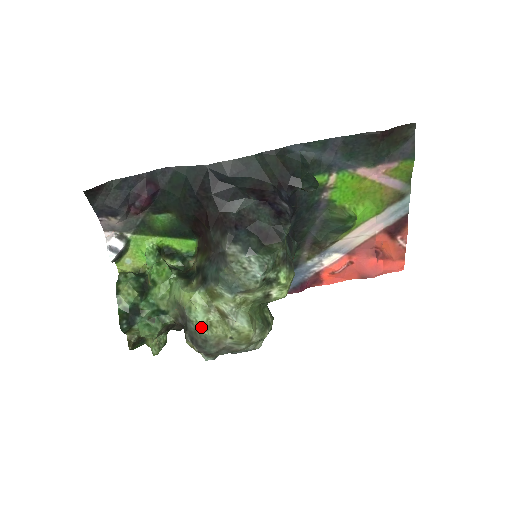
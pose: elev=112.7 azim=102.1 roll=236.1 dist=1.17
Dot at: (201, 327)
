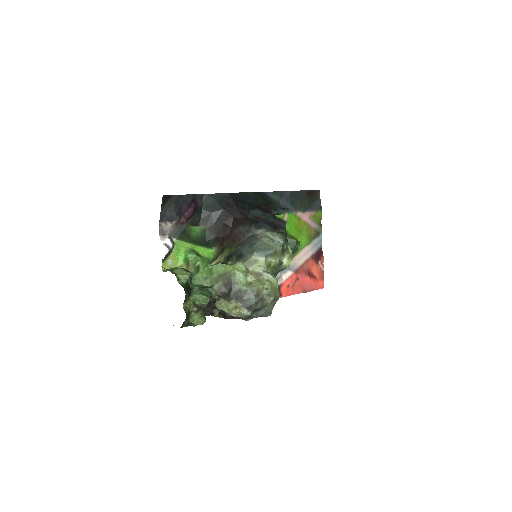
Dot at: (244, 285)
